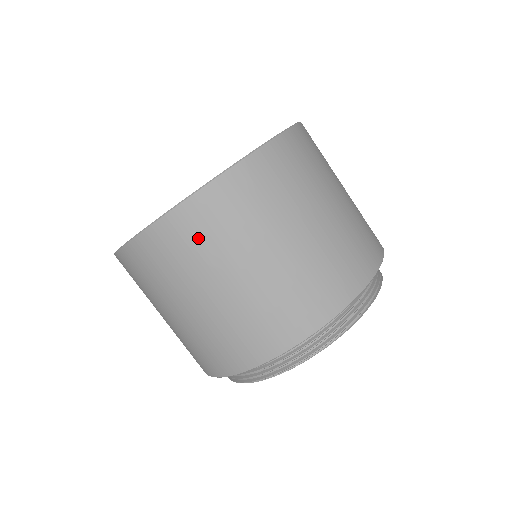
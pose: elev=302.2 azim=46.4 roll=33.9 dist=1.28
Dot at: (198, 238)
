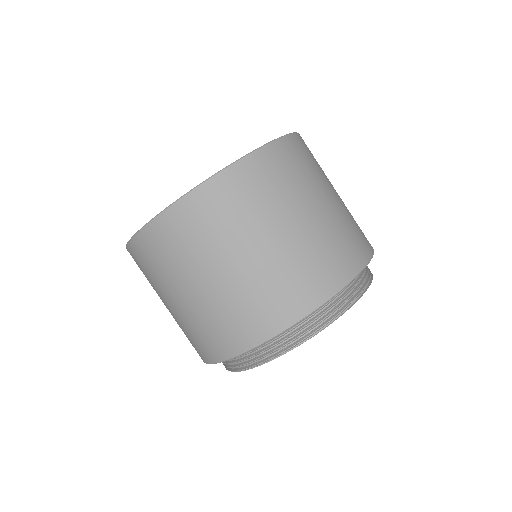
Dot at: (205, 223)
